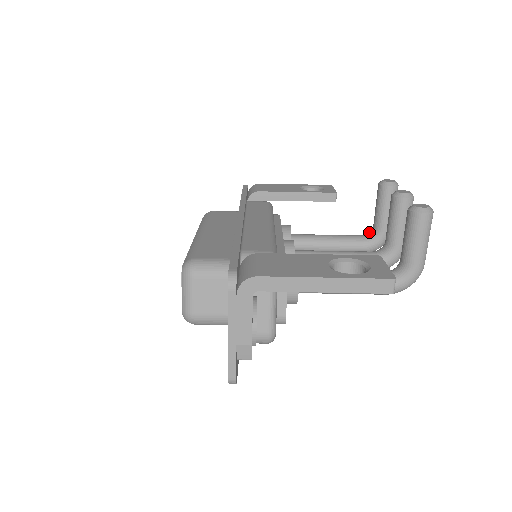
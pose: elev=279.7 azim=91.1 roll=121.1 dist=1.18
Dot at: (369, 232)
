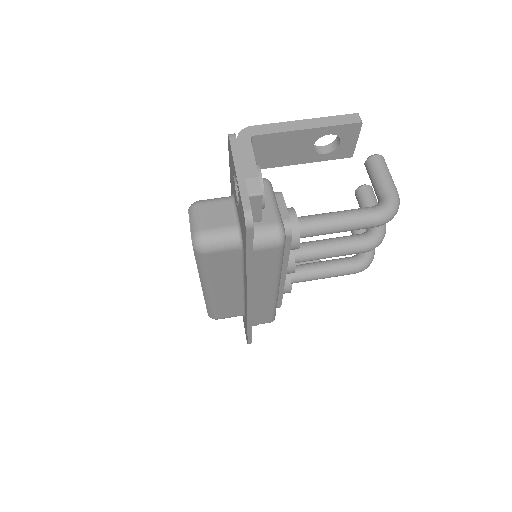
Dot at: occluded
